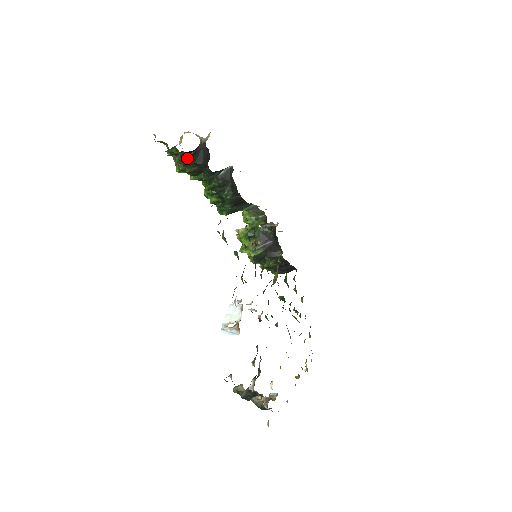
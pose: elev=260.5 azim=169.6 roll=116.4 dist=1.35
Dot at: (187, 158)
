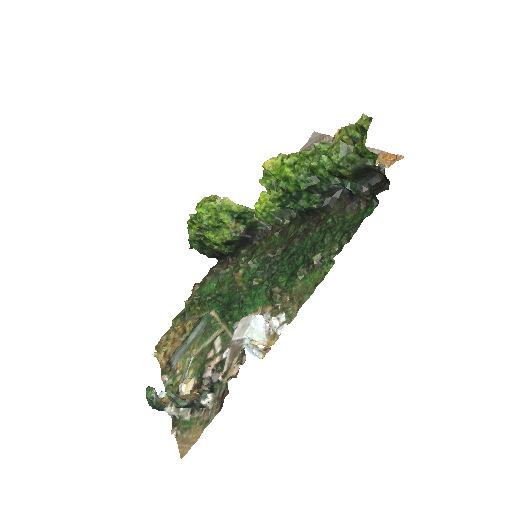
Dot at: (364, 169)
